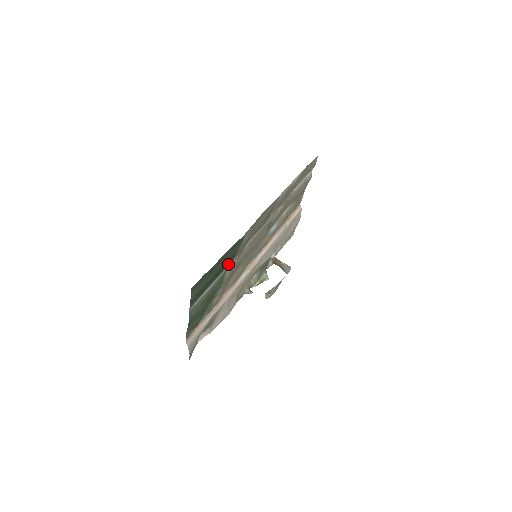
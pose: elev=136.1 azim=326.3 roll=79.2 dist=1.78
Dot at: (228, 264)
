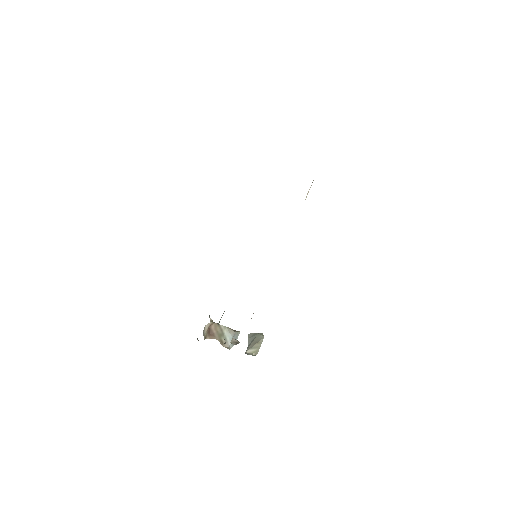
Dot at: occluded
